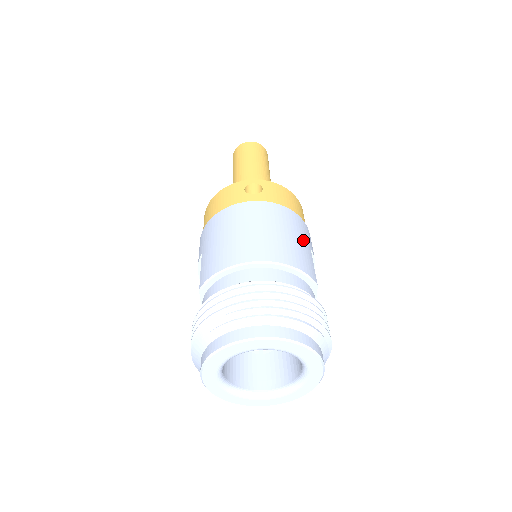
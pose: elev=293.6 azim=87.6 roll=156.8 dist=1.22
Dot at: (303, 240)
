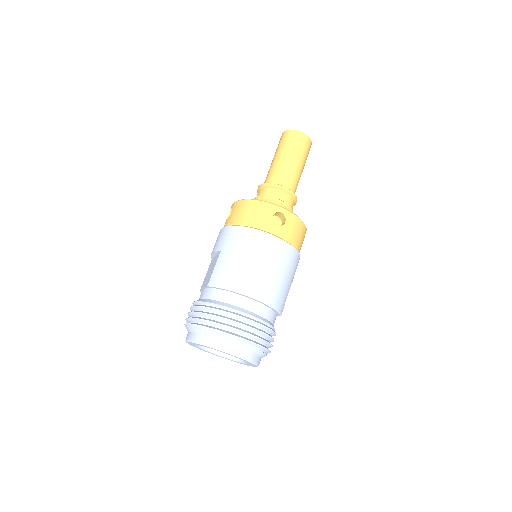
Dot at: (290, 278)
